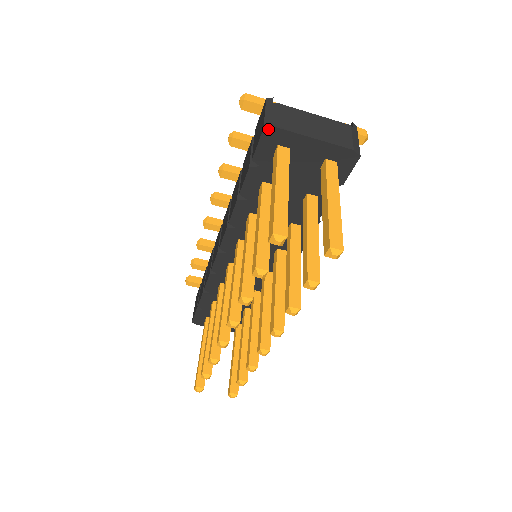
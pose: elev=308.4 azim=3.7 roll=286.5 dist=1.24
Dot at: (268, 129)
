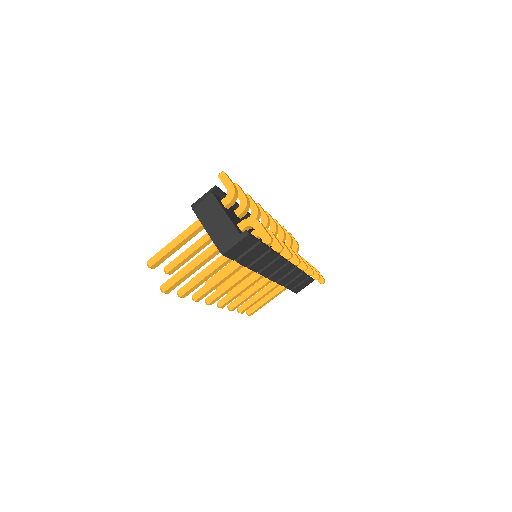
Dot at: (192, 207)
